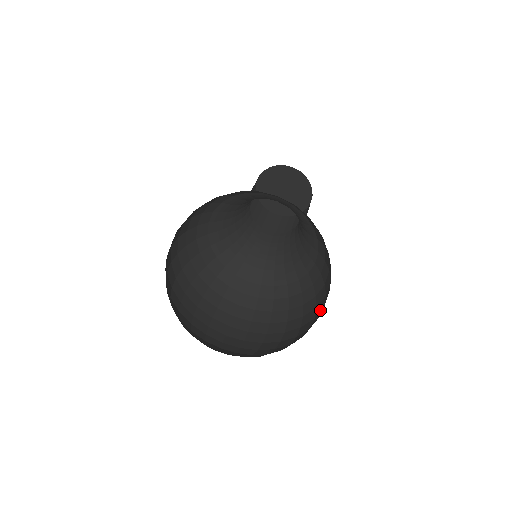
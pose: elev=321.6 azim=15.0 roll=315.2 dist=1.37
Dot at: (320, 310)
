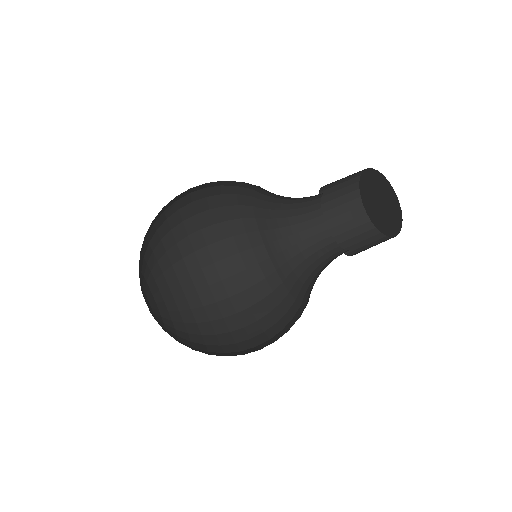
Dot at: occluded
